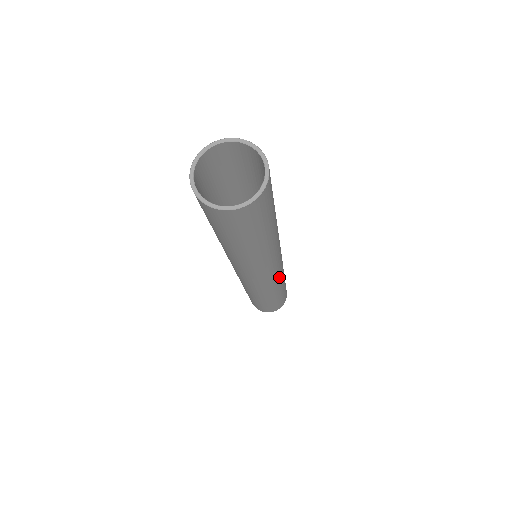
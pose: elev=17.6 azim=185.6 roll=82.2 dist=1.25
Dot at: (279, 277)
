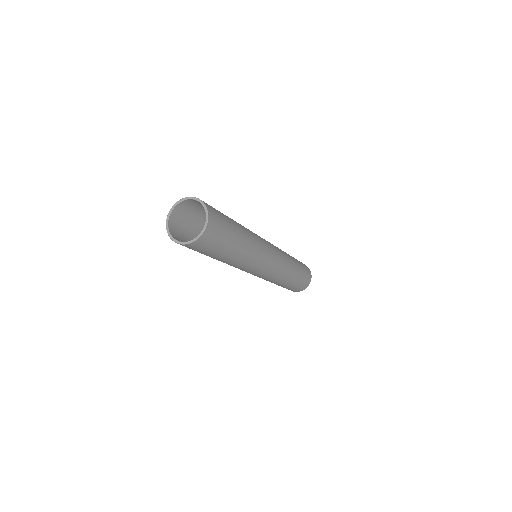
Dot at: (276, 273)
